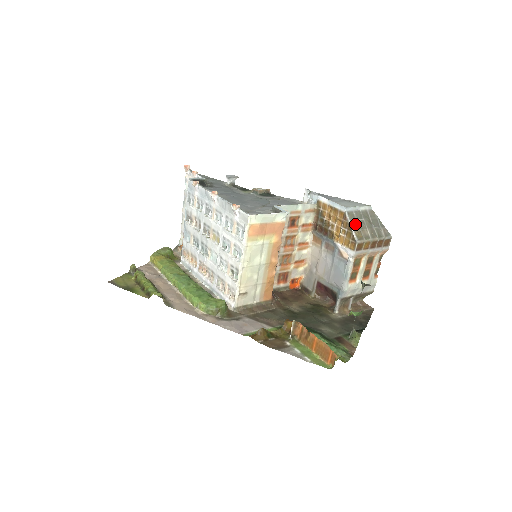
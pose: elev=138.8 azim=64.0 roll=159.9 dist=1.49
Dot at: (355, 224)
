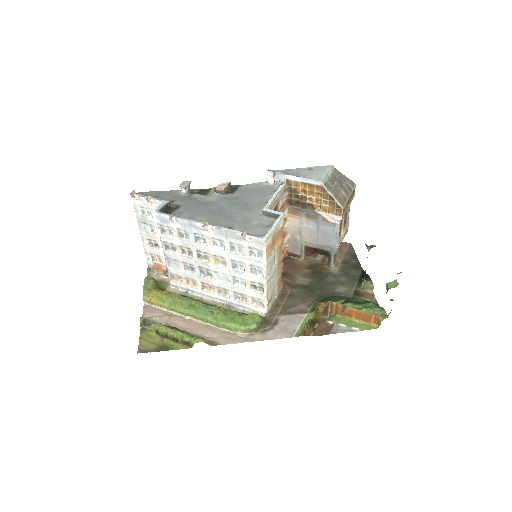
Dot at: (334, 193)
